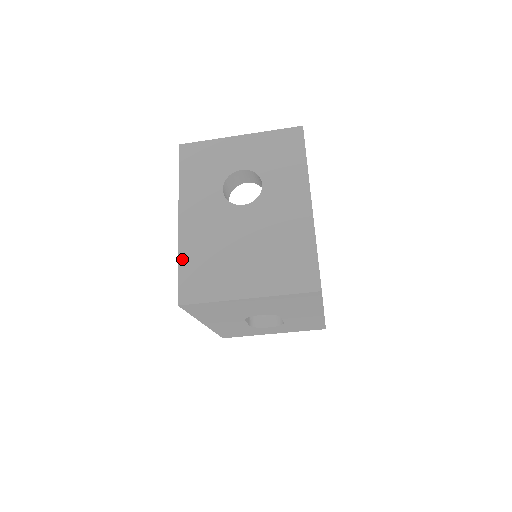
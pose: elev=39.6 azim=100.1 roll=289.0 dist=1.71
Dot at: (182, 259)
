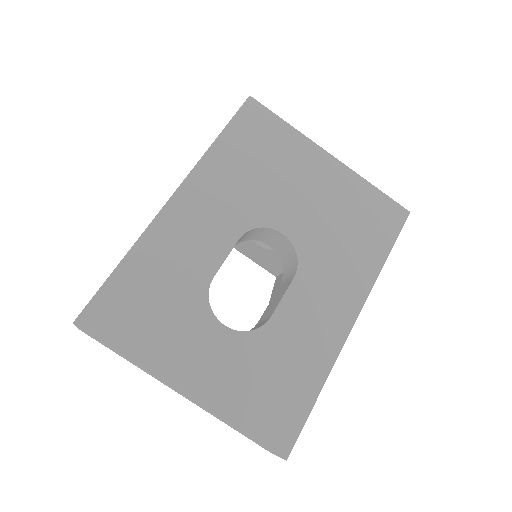
Dot at: occluded
